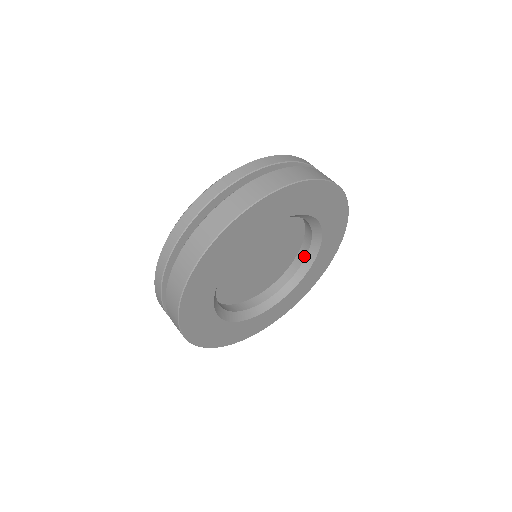
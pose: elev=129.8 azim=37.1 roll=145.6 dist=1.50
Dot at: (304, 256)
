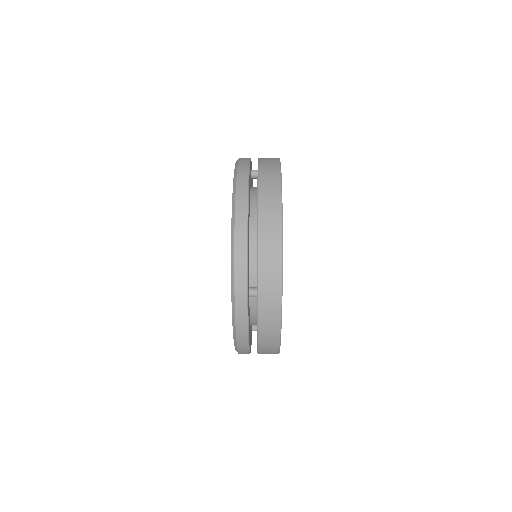
Dot at: occluded
